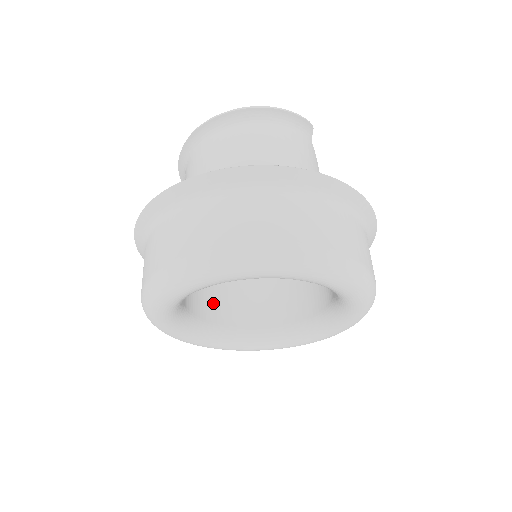
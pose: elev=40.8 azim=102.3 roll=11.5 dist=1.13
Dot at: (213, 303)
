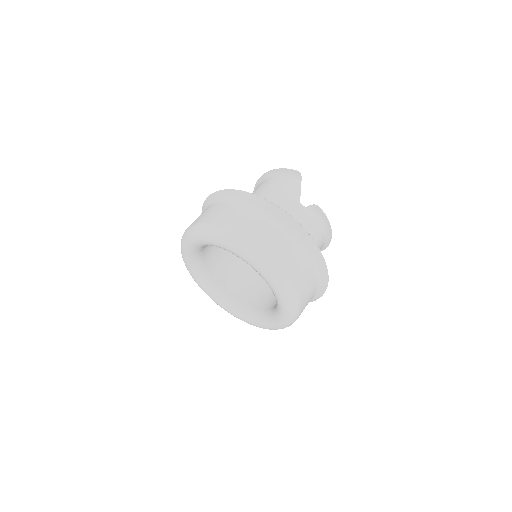
Dot at: (254, 295)
